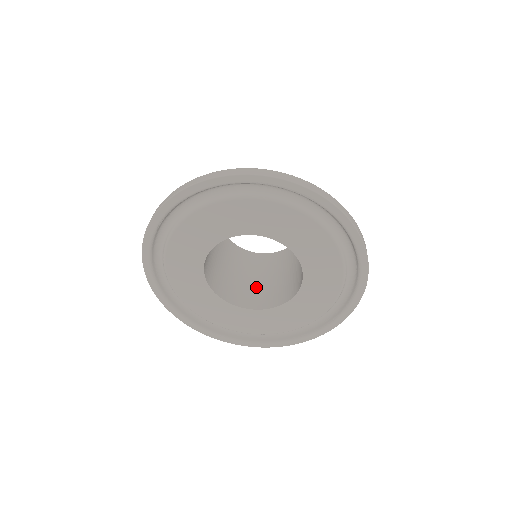
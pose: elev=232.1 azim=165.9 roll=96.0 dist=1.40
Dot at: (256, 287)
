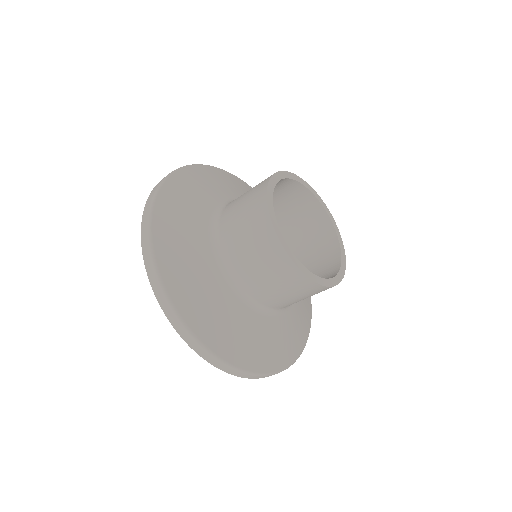
Dot at: occluded
